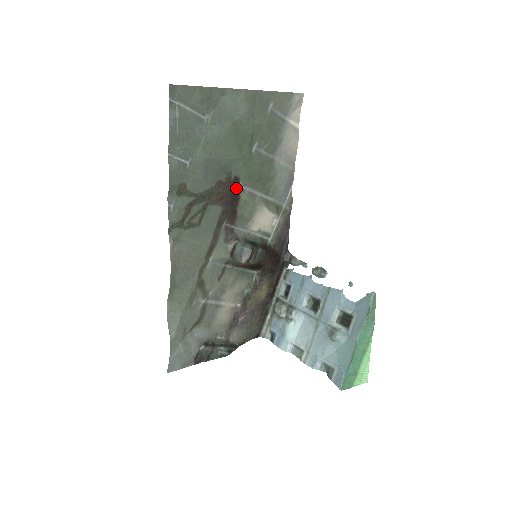
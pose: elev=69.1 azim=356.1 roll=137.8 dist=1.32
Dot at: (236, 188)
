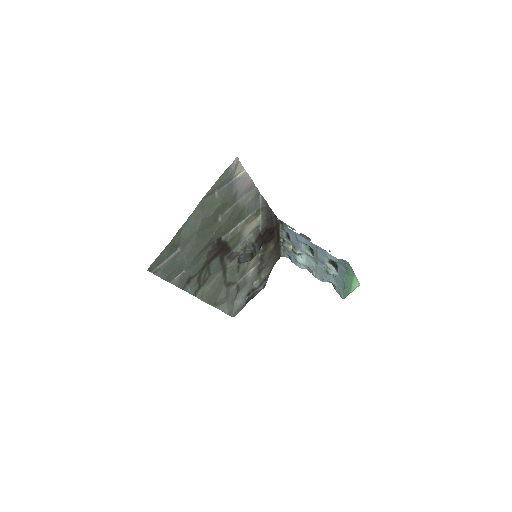
Dot at: (221, 242)
